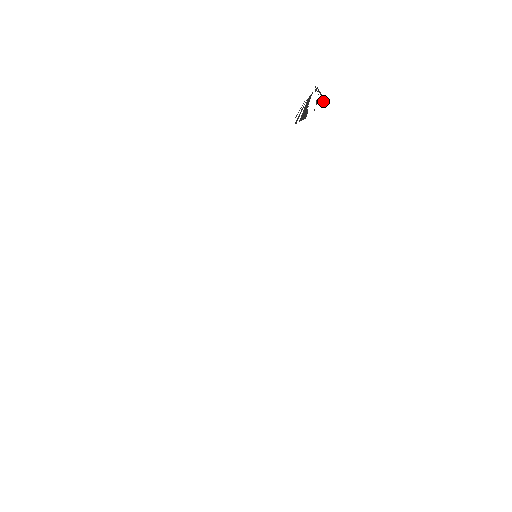
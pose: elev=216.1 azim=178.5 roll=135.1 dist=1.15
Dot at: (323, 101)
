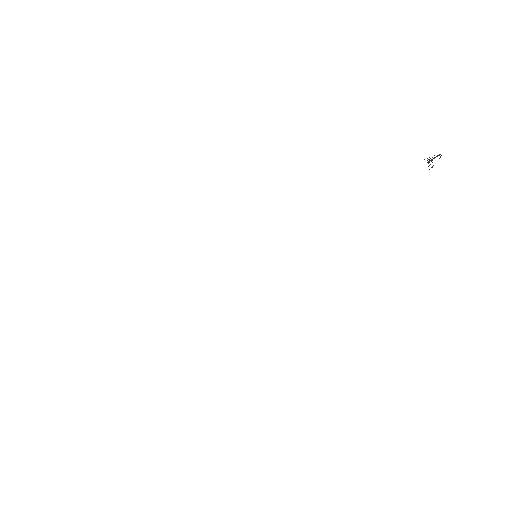
Dot at: (433, 165)
